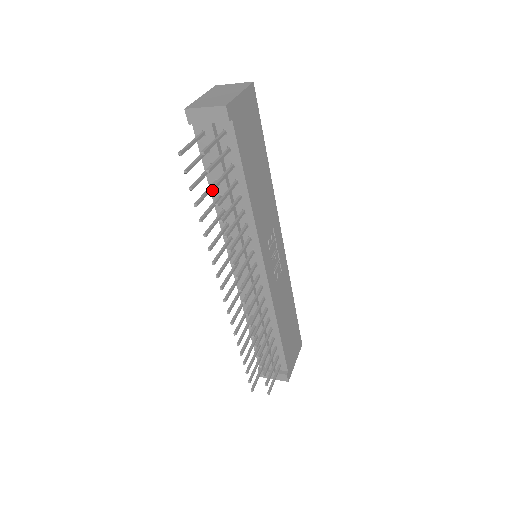
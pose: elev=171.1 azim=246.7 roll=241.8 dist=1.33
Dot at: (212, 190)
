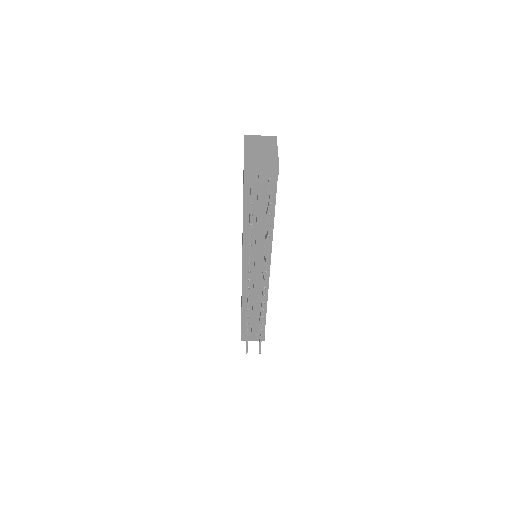
Dot at: occluded
